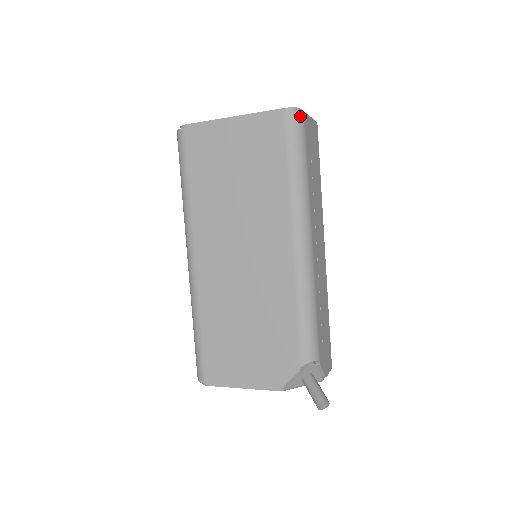
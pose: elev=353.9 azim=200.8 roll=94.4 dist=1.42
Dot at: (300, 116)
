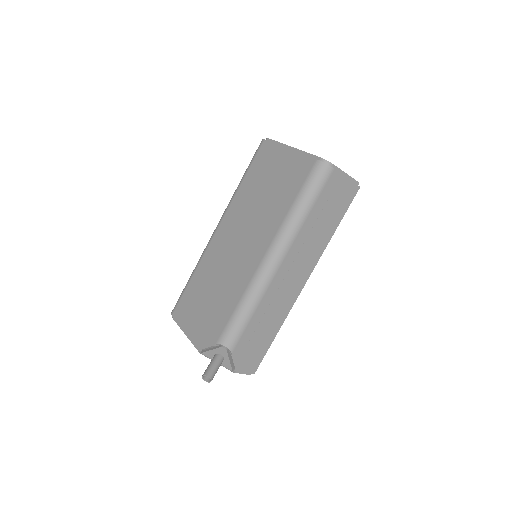
Dot at: (326, 169)
